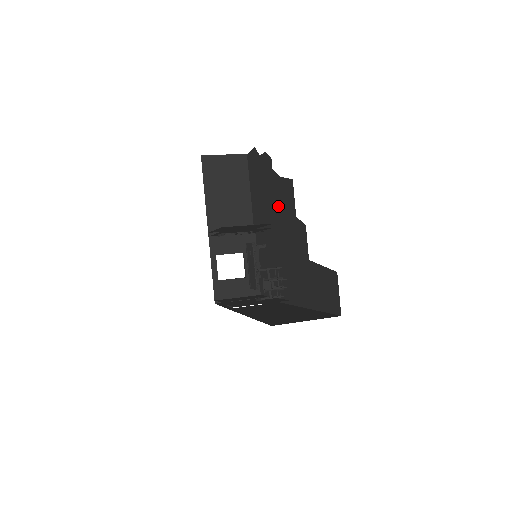
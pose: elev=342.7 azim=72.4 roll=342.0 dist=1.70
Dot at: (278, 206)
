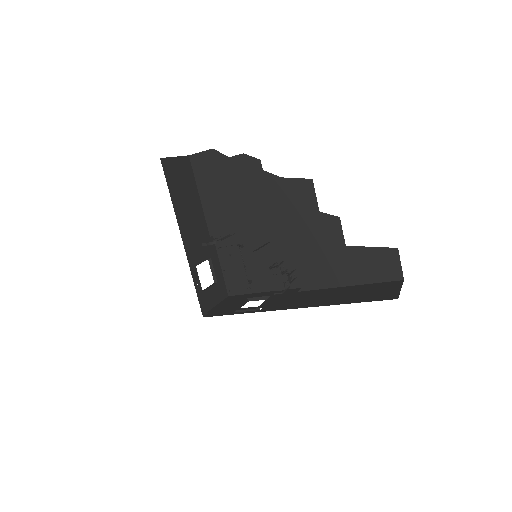
Dot at: (277, 205)
